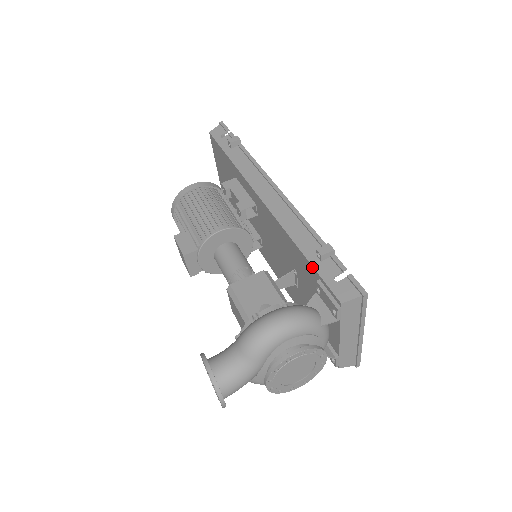
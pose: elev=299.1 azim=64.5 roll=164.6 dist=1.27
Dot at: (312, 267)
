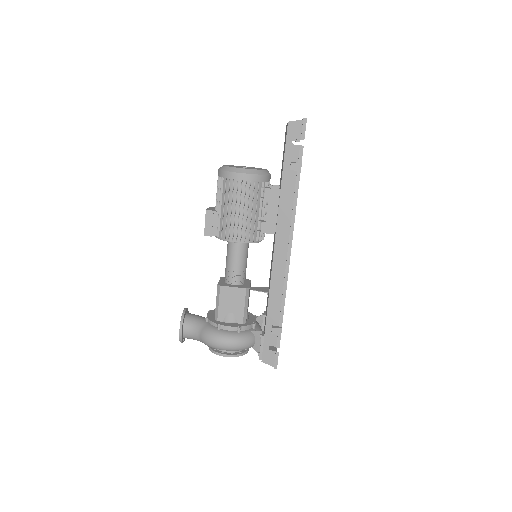
Dot at: (265, 329)
